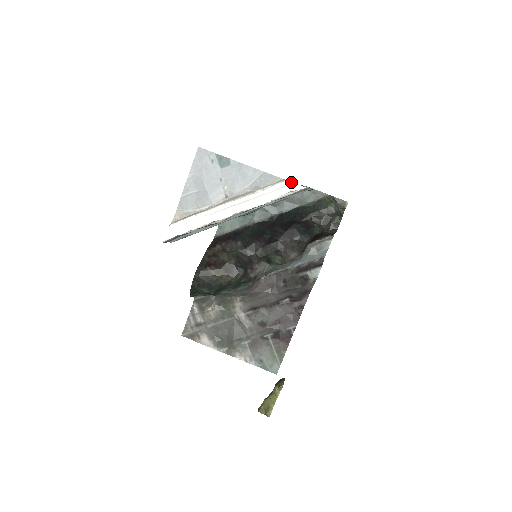
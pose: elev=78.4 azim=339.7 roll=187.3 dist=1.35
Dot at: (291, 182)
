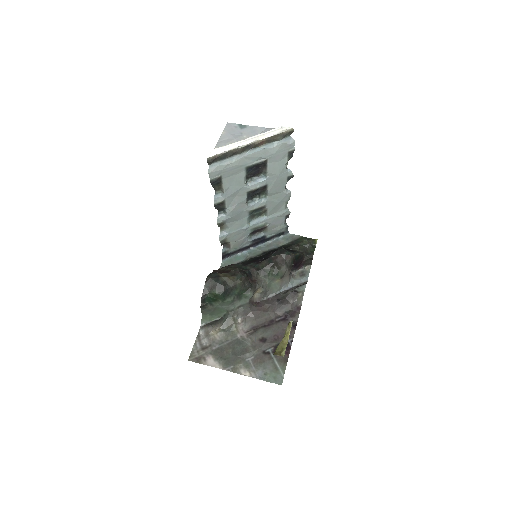
Dot at: (283, 127)
